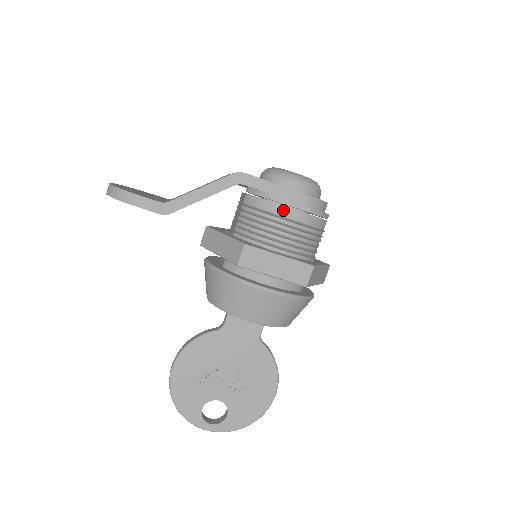
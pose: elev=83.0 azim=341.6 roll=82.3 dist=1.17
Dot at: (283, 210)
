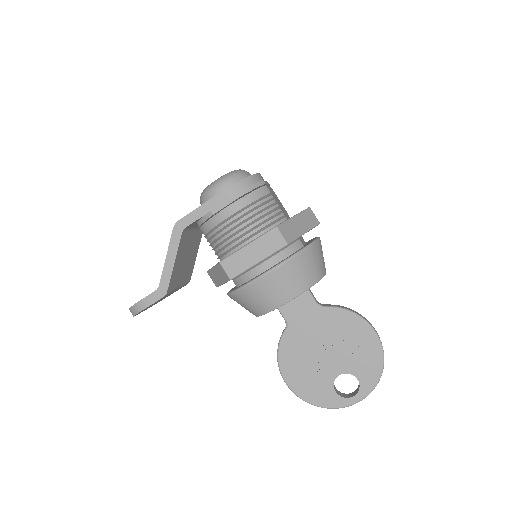
Dot at: (222, 215)
